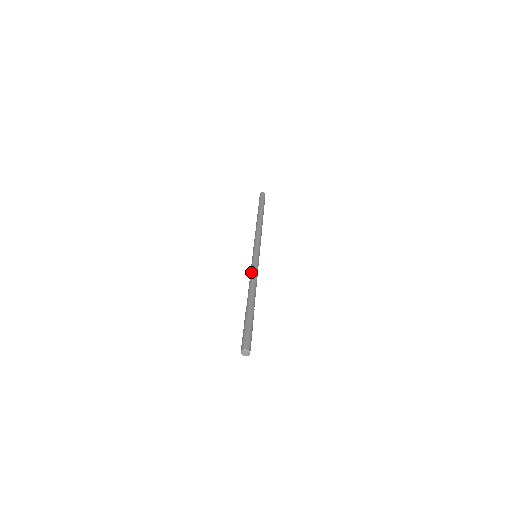
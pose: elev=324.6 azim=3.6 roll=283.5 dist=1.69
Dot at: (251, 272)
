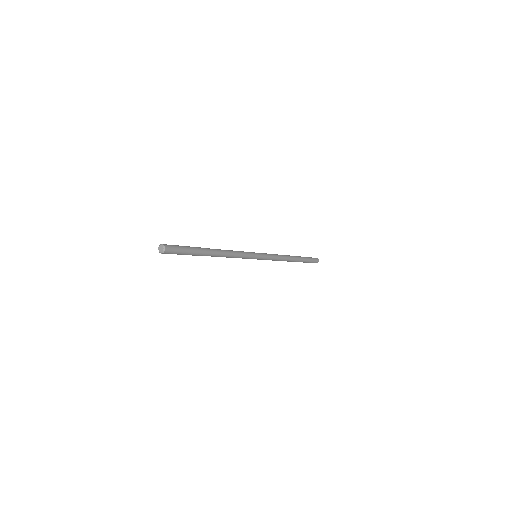
Dot at: occluded
